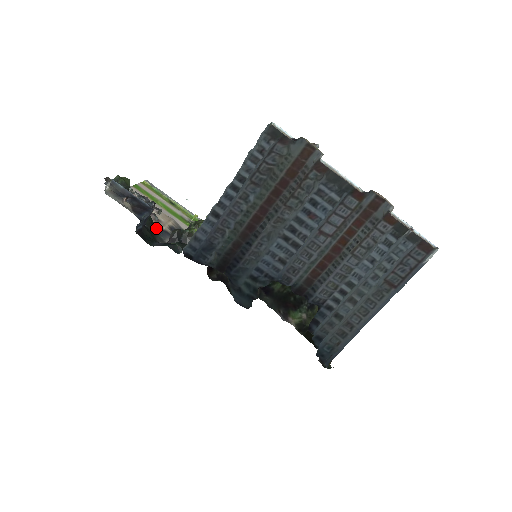
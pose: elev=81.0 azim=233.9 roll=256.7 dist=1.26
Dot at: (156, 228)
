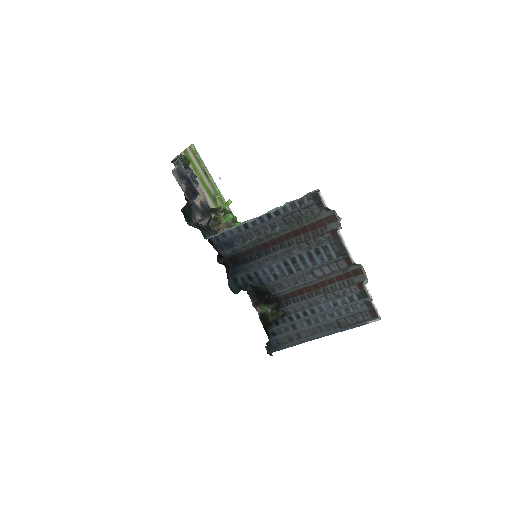
Dot at: (193, 204)
